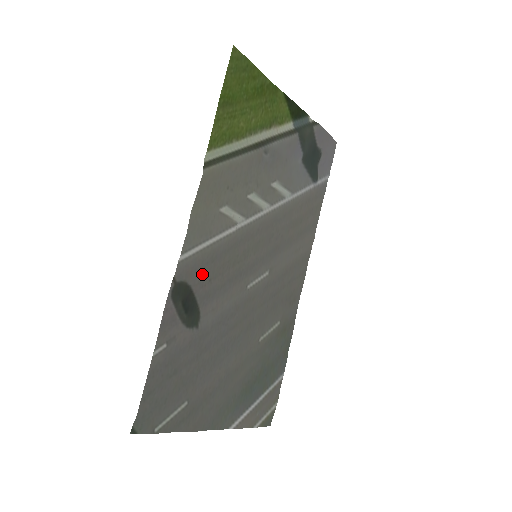
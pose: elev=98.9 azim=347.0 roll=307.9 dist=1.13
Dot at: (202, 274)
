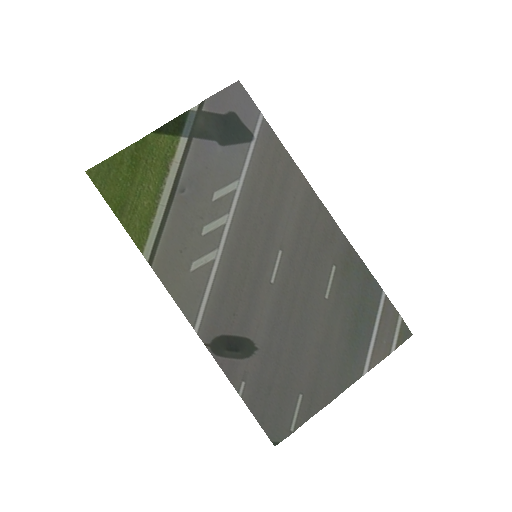
Dot at: (223, 319)
